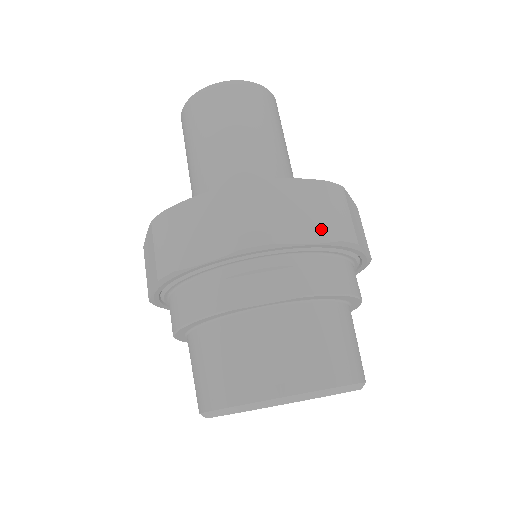
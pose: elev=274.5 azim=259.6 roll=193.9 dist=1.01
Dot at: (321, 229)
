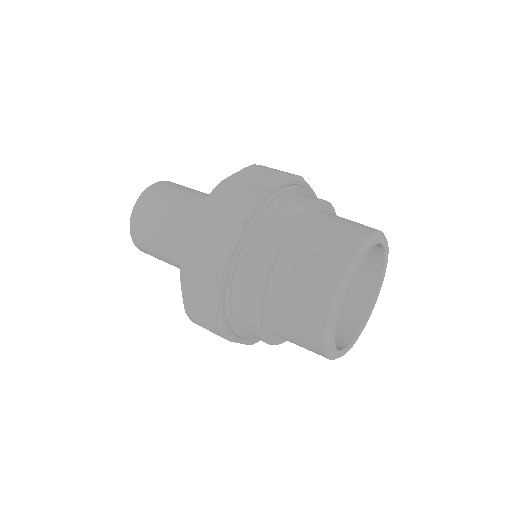
Dot at: (276, 178)
